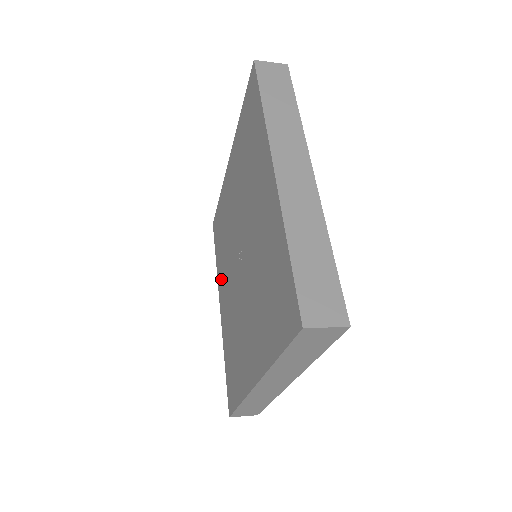
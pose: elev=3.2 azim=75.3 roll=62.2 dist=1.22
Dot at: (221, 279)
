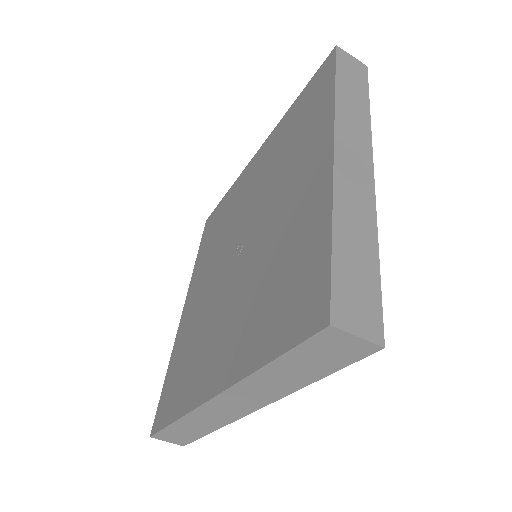
Dot at: (201, 375)
